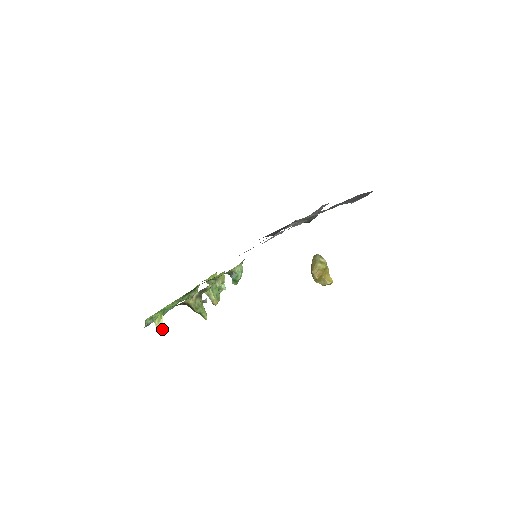
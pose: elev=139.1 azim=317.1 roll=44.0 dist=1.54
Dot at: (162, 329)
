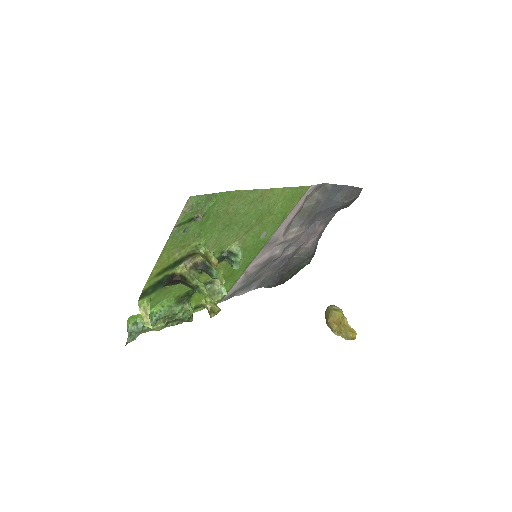
Dot at: (150, 320)
